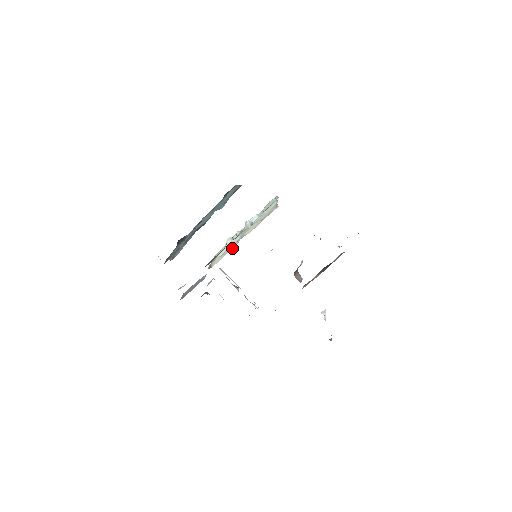
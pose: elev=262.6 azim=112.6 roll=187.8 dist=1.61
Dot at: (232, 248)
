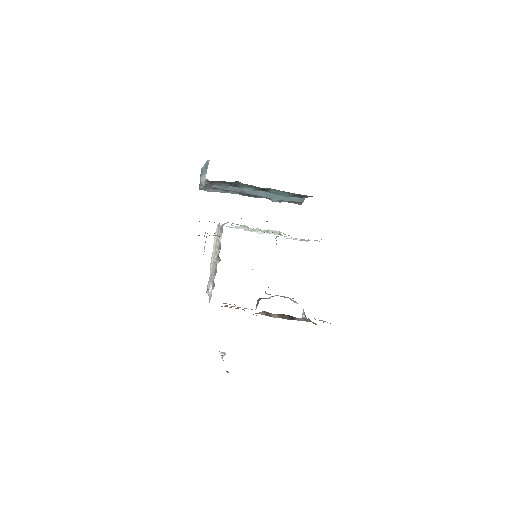
Dot at: occluded
